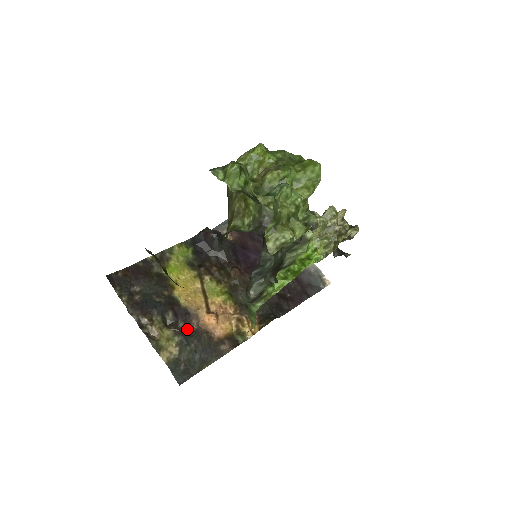
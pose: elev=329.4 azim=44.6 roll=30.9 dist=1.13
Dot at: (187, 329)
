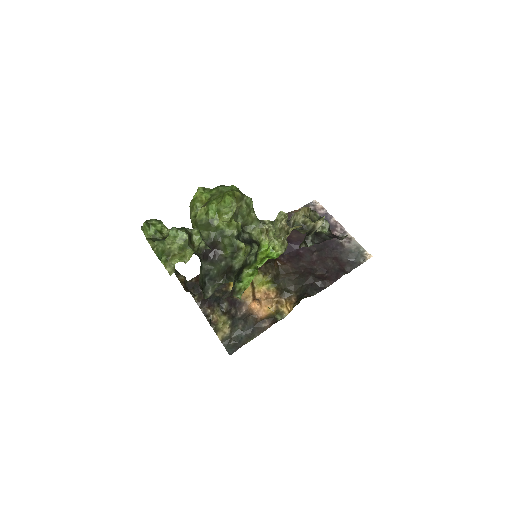
Dot at: (237, 314)
